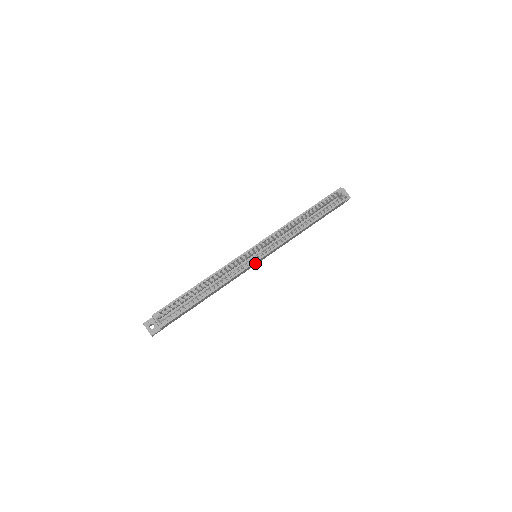
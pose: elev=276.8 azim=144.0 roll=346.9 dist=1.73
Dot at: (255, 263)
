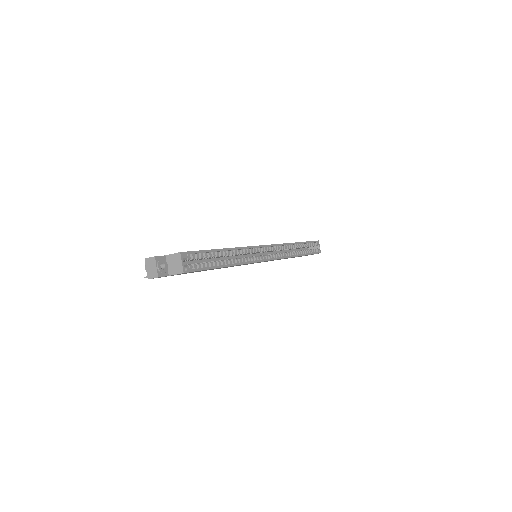
Dot at: occluded
